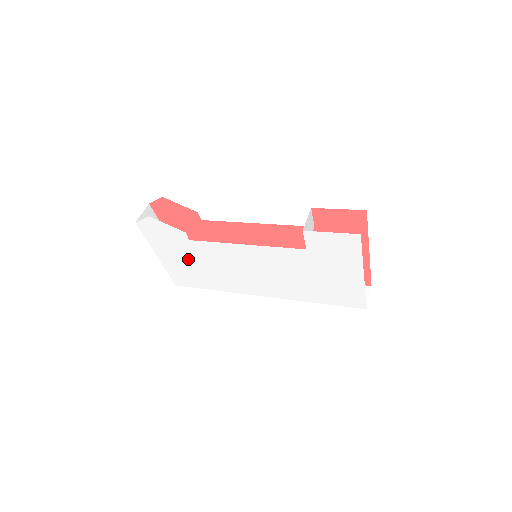
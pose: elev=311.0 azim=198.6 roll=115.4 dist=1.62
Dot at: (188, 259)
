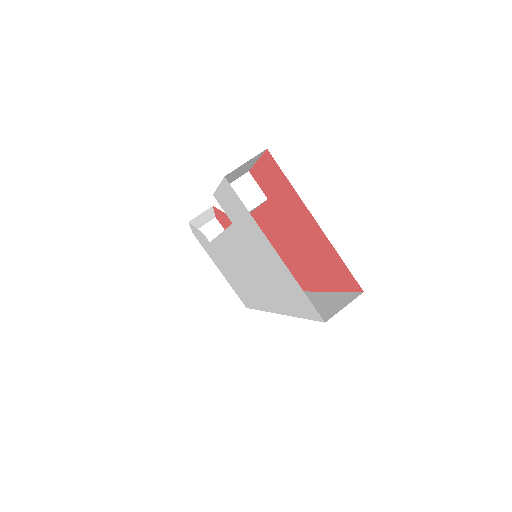
Dot at: (226, 268)
